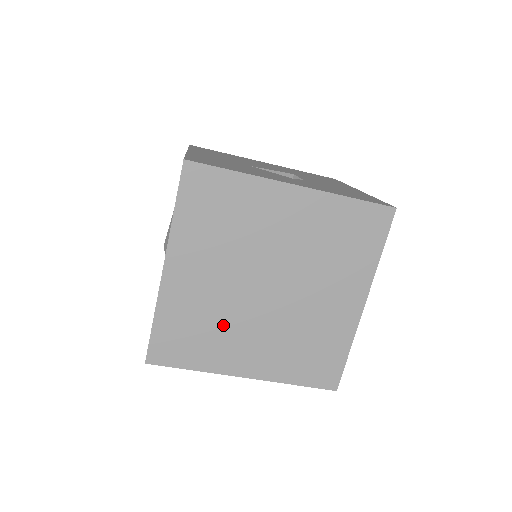
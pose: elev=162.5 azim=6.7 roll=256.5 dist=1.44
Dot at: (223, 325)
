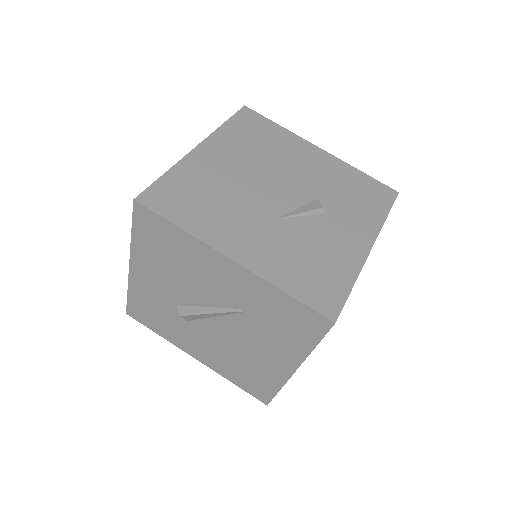
Dot at: occluded
